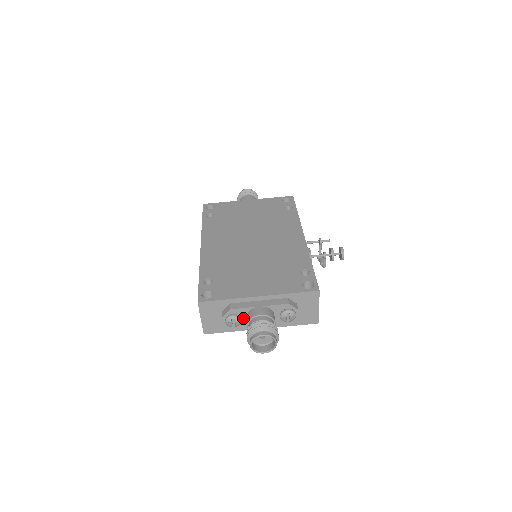
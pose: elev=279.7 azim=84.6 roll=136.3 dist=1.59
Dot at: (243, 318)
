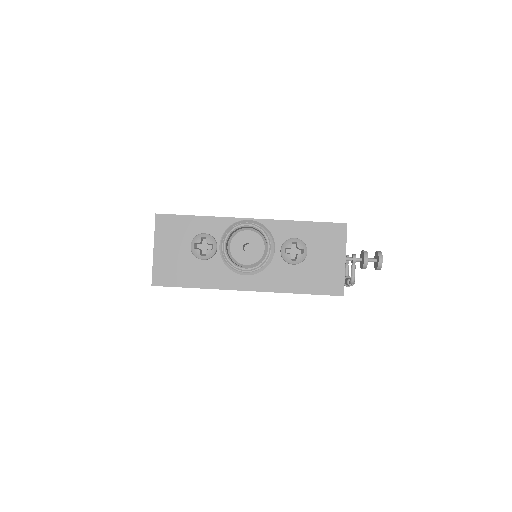
Dot at: occluded
